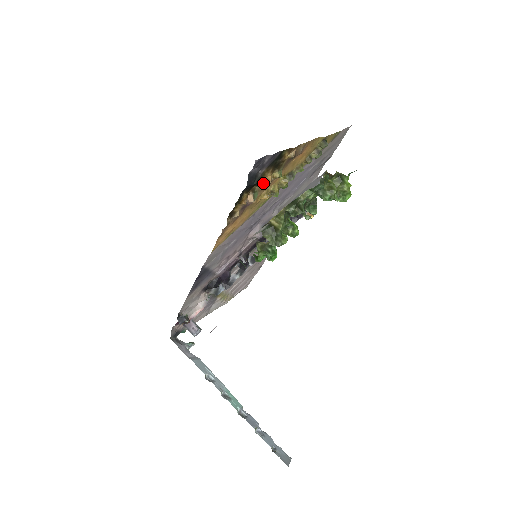
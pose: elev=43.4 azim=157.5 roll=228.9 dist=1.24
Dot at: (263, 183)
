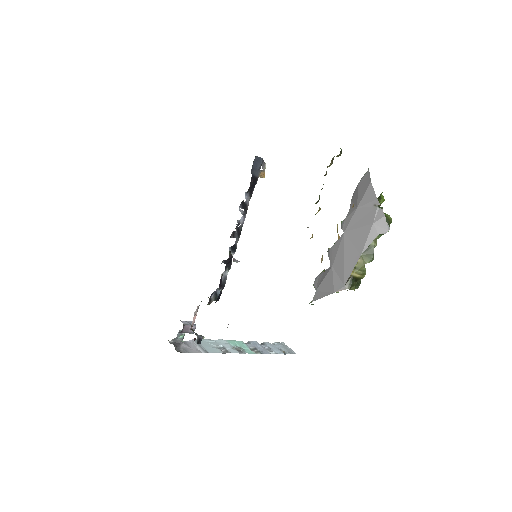
Dot at: occluded
